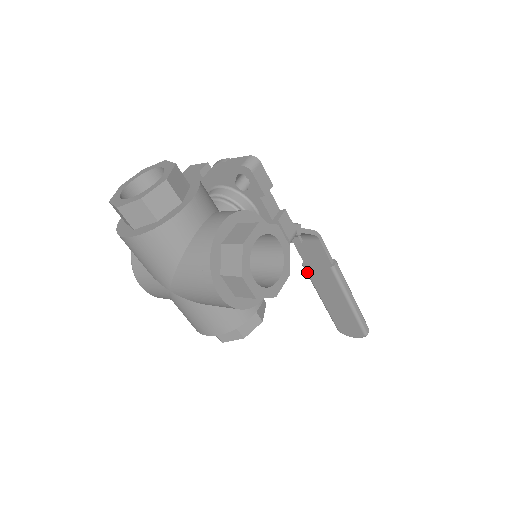
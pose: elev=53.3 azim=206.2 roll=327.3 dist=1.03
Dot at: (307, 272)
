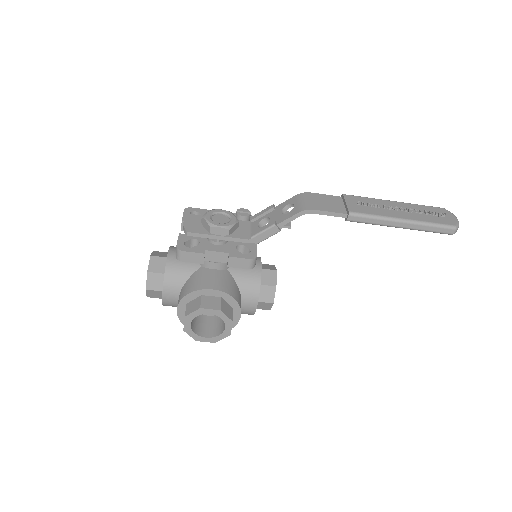
Dot at: occluded
